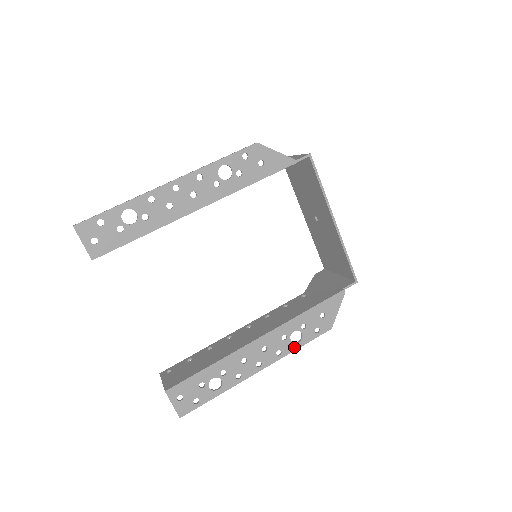
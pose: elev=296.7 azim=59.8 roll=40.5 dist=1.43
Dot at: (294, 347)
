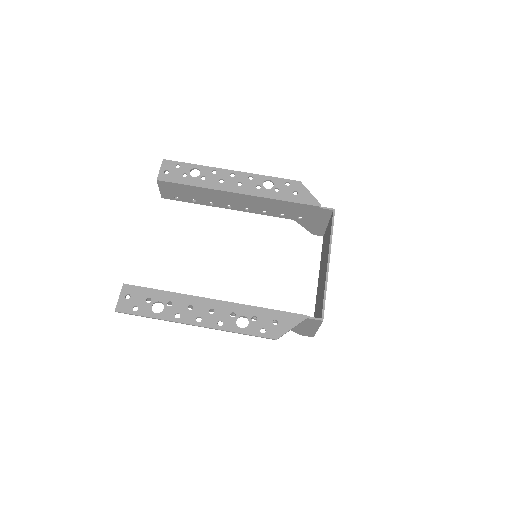
Dot at: (235, 329)
